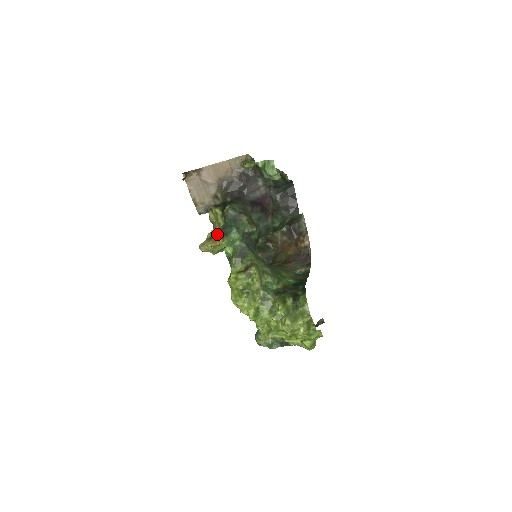
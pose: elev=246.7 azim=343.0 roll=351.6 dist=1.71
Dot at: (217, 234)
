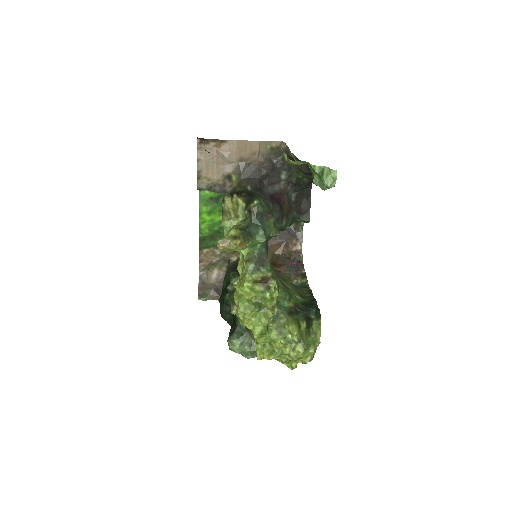
Dot at: (243, 233)
